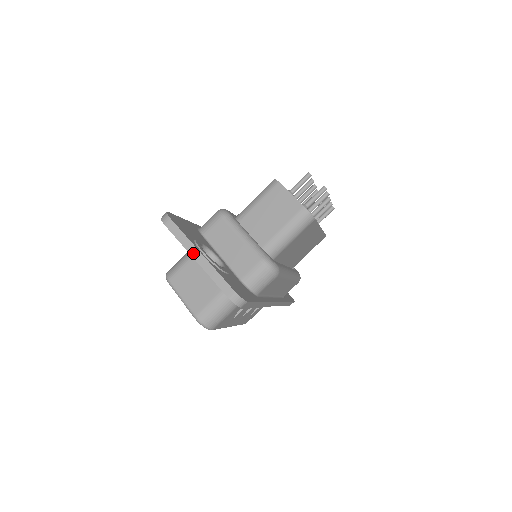
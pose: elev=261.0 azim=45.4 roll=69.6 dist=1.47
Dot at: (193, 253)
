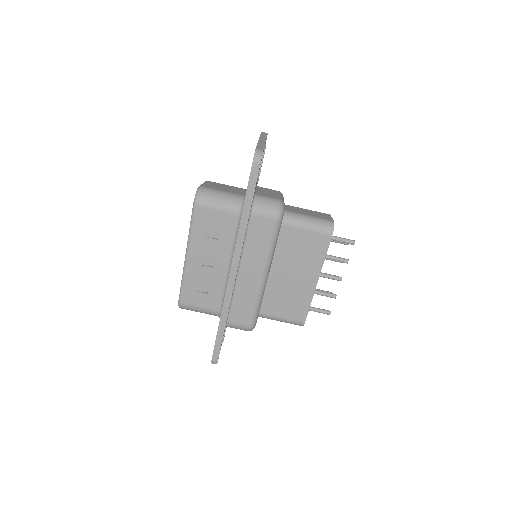
Dot at: (261, 139)
